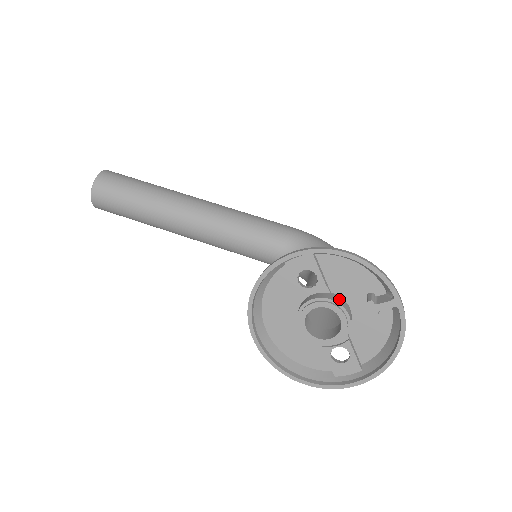
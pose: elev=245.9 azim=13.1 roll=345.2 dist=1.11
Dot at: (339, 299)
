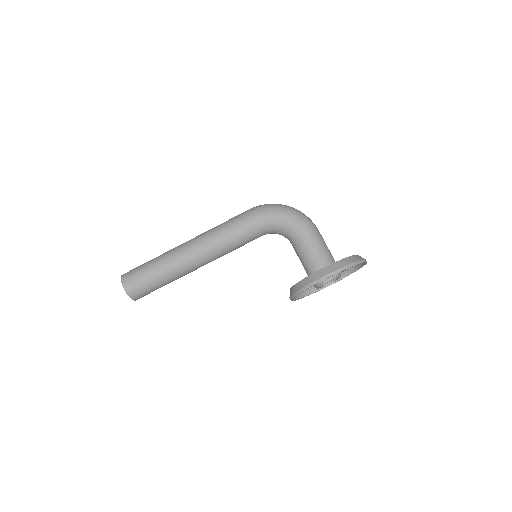
Dot at: occluded
